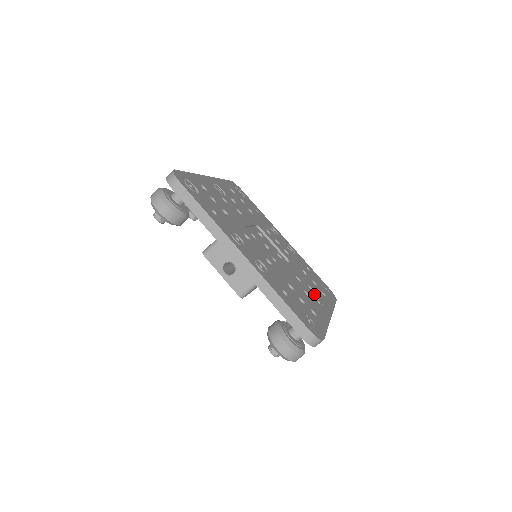
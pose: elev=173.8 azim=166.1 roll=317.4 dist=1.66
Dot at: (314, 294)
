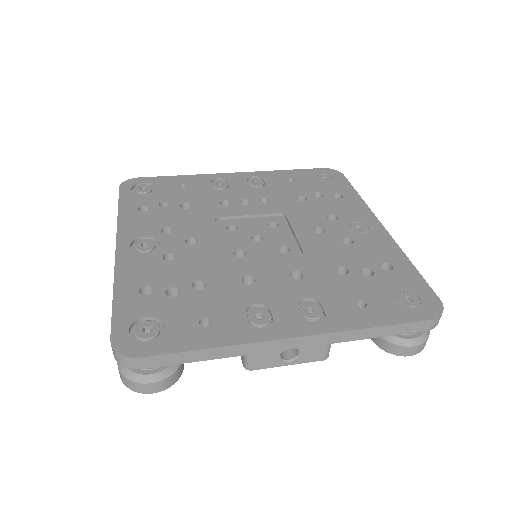
Dot at: (344, 222)
